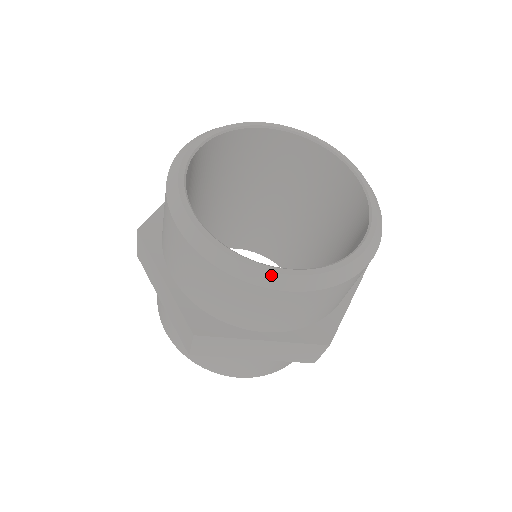
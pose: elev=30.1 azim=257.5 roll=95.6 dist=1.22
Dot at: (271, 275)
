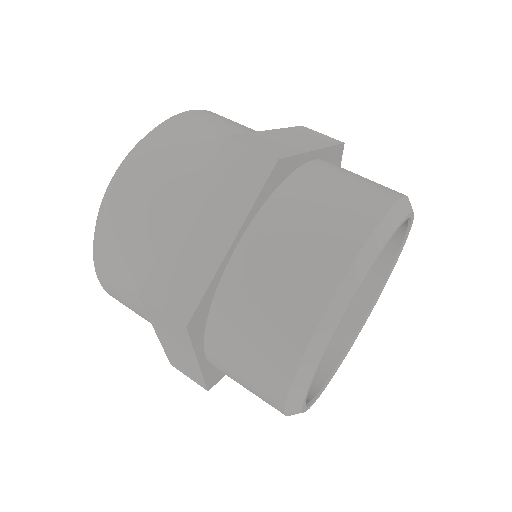
Dot at: occluded
